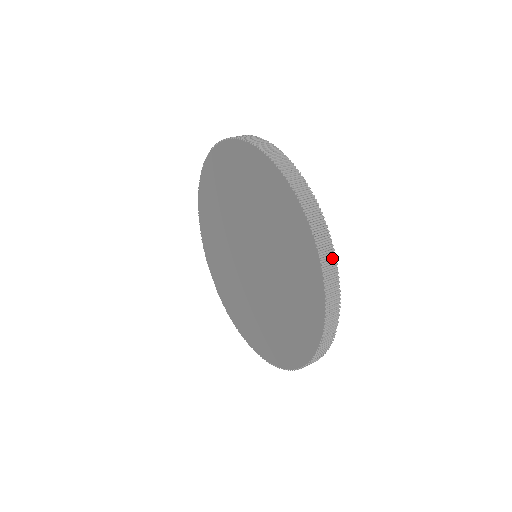
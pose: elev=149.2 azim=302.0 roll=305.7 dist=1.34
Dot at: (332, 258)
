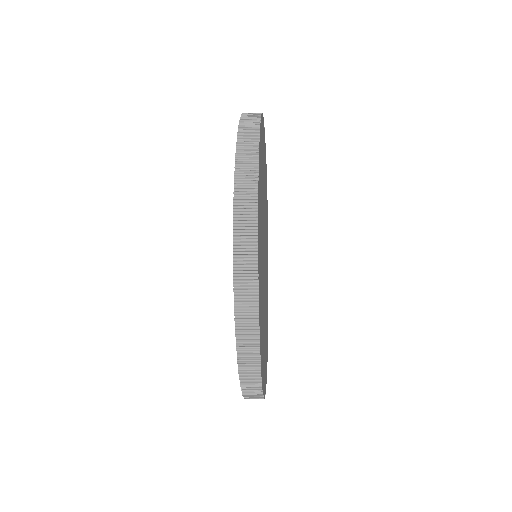
Dot at: (253, 263)
